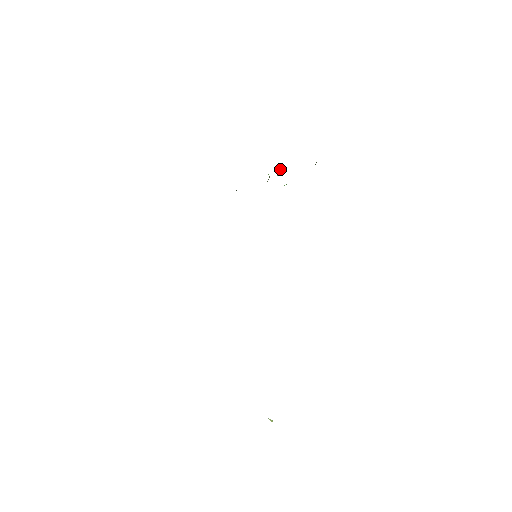
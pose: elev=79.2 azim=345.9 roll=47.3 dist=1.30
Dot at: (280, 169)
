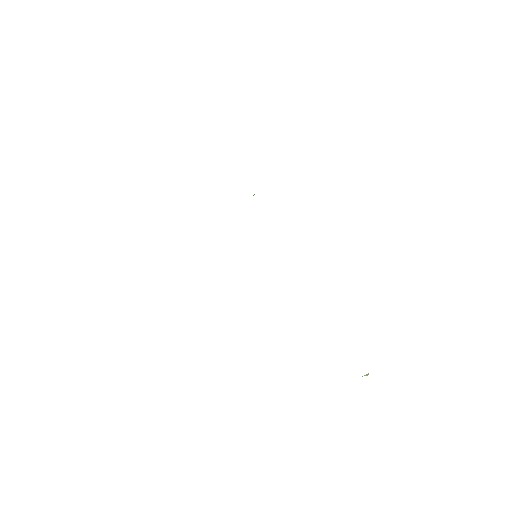
Dot at: occluded
